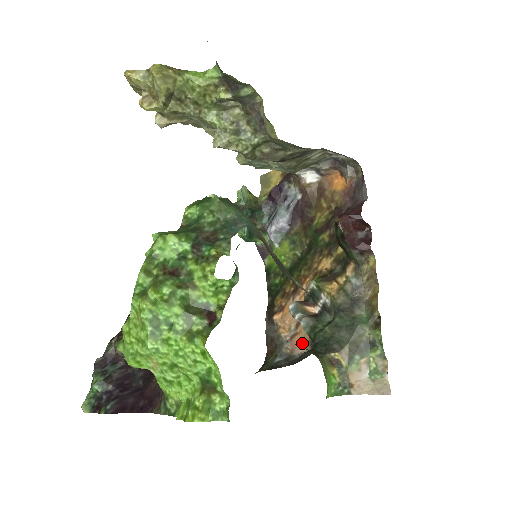
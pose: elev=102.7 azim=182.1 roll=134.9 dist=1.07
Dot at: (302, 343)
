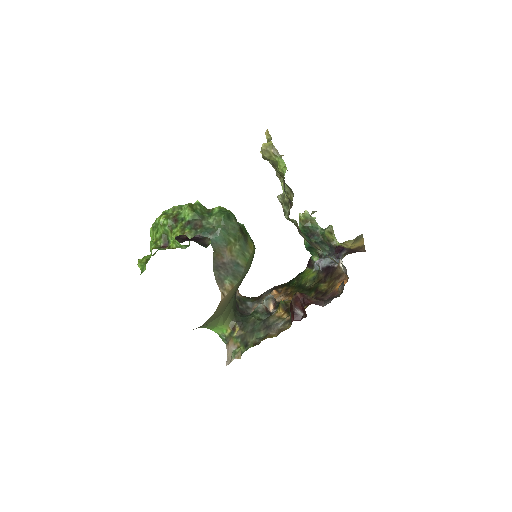
Dot at: occluded
